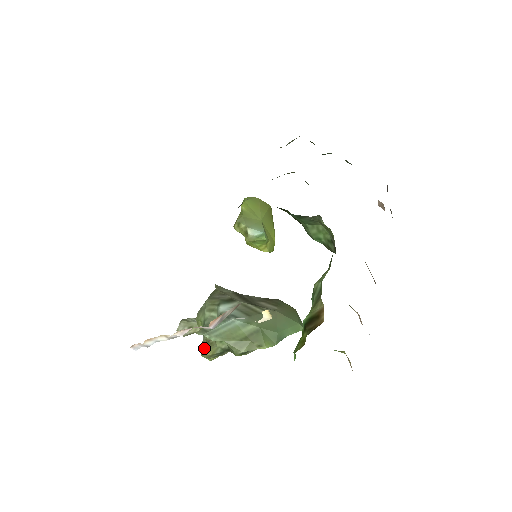
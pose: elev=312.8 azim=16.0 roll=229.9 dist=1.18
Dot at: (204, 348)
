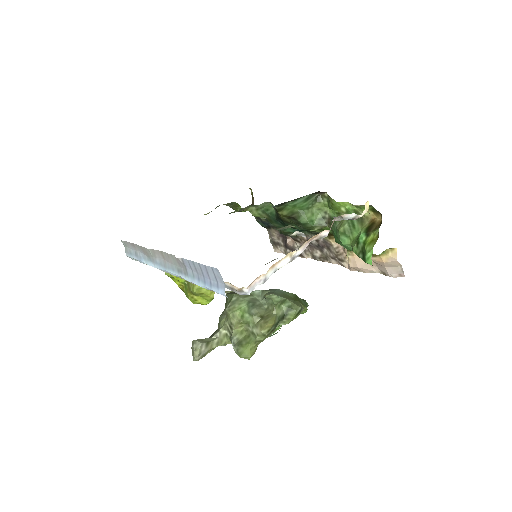
Dot at: (264, 321)
